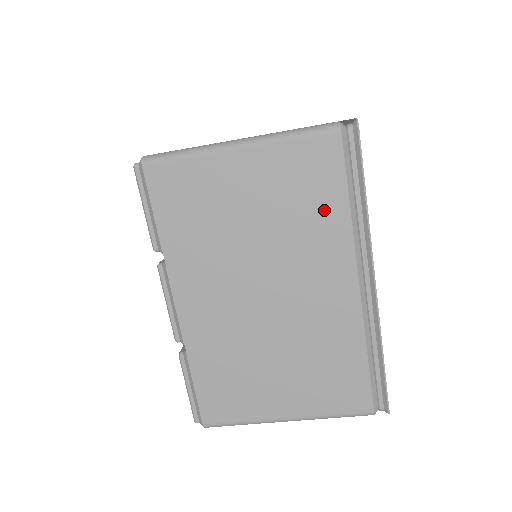
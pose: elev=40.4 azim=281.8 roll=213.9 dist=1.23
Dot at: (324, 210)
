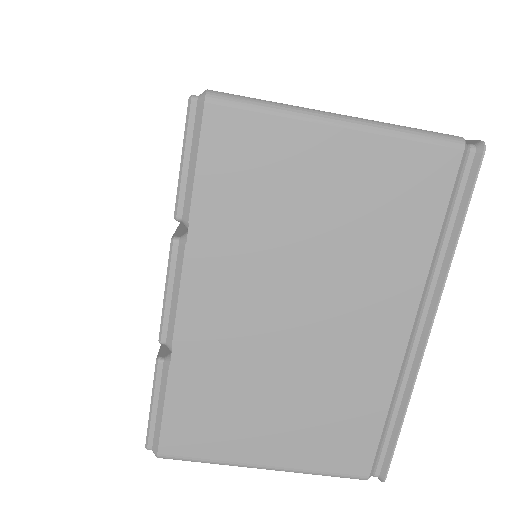
Dot at: (408, 235)
